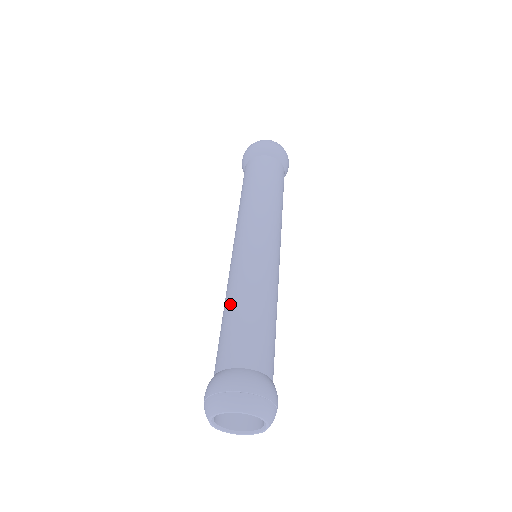
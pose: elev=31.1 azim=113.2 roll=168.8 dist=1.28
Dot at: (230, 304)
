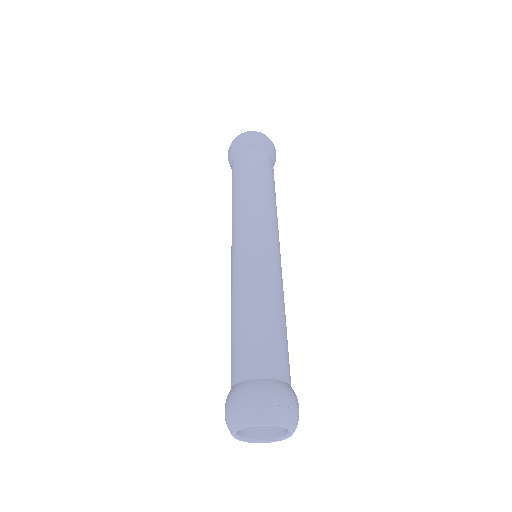
Dot at: (261, 306)
